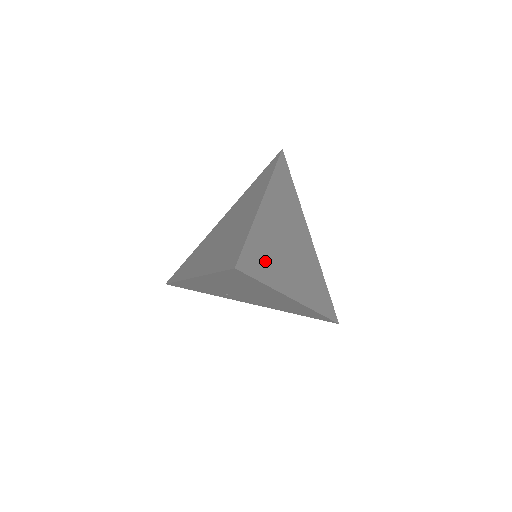
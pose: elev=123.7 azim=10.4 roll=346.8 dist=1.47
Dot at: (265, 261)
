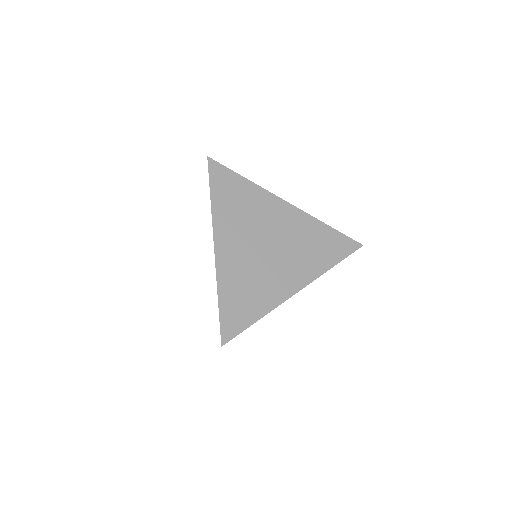
Dot at: (246, 302)
